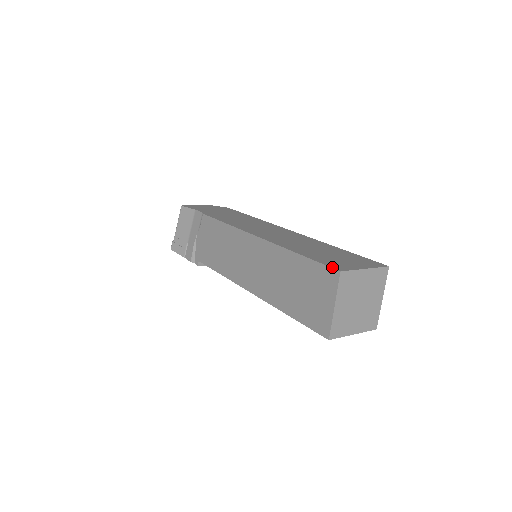
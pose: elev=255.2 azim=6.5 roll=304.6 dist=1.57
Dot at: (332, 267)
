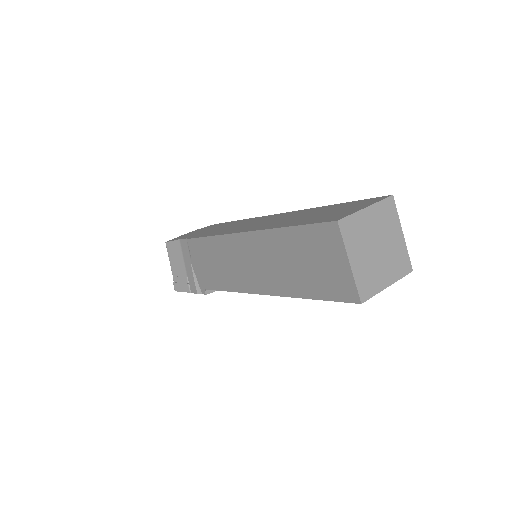
Dot at: (327, 221)
